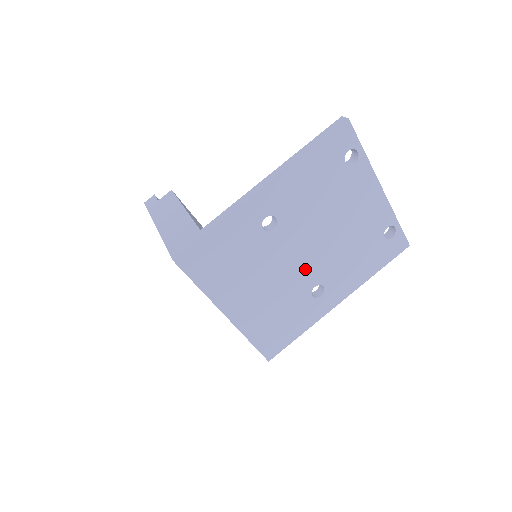
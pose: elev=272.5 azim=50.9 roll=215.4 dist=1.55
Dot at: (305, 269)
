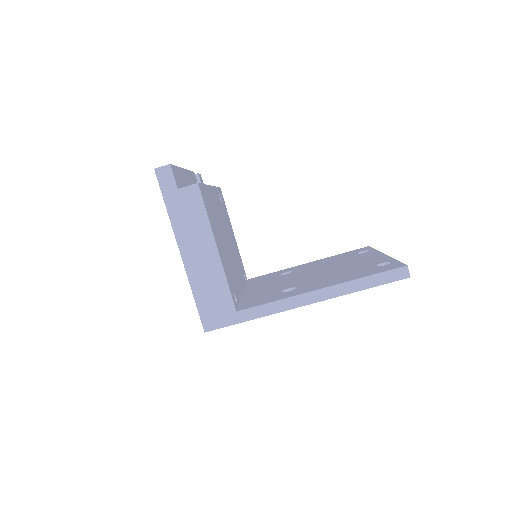
Dot at: occluded
